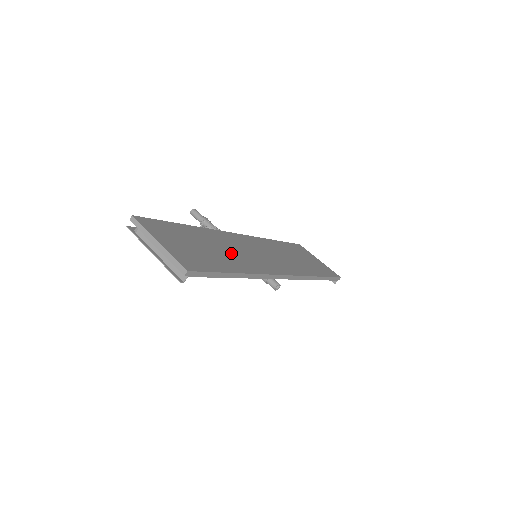
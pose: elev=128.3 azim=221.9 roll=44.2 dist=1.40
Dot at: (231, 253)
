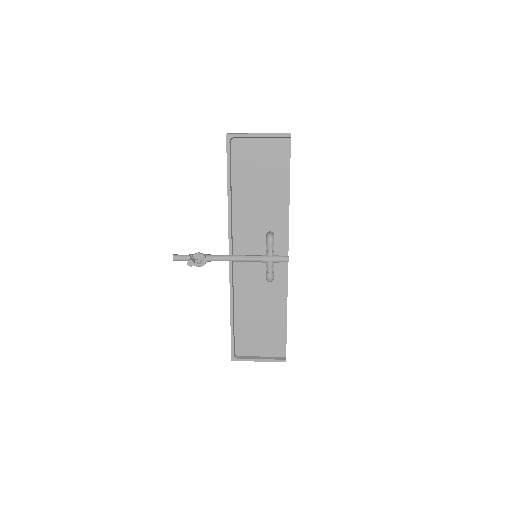
Dot at: (263, 208)
